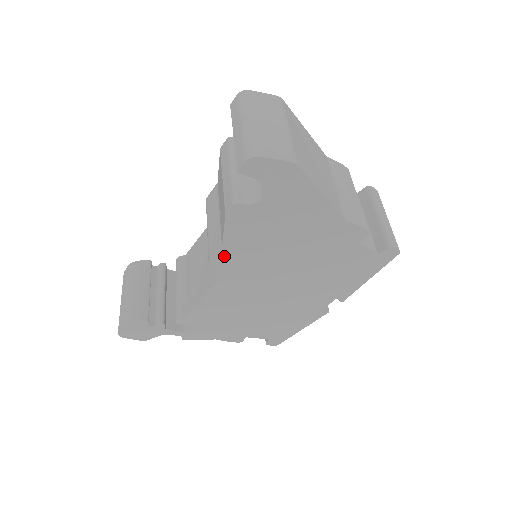
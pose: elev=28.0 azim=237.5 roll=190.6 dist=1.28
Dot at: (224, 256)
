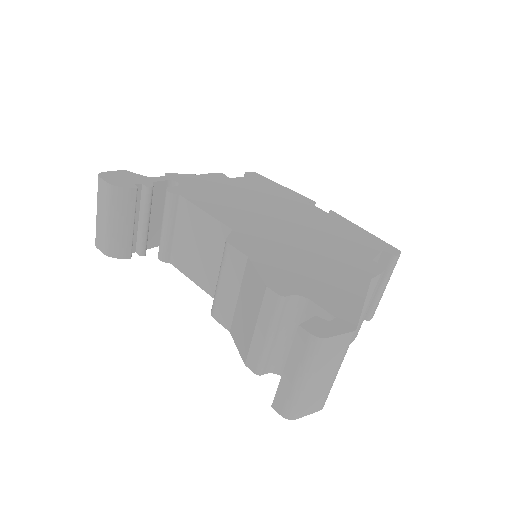
Dot at: occluded
